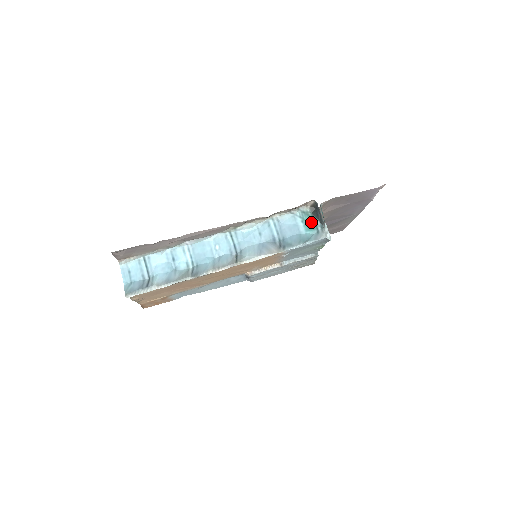
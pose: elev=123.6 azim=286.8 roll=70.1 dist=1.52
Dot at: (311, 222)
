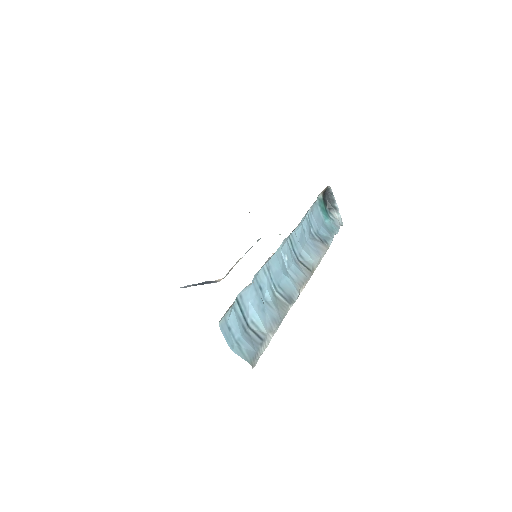
Dot at: (325, 209)
